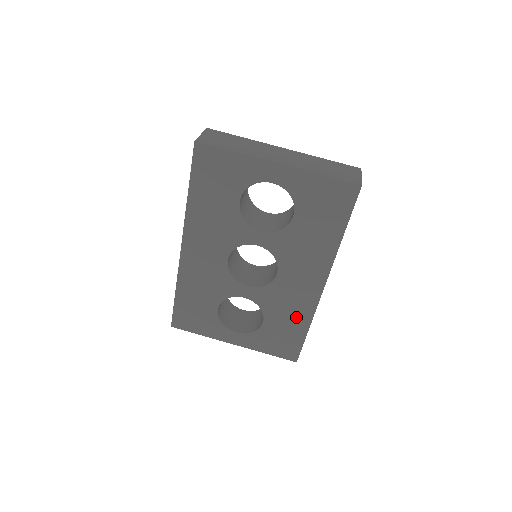
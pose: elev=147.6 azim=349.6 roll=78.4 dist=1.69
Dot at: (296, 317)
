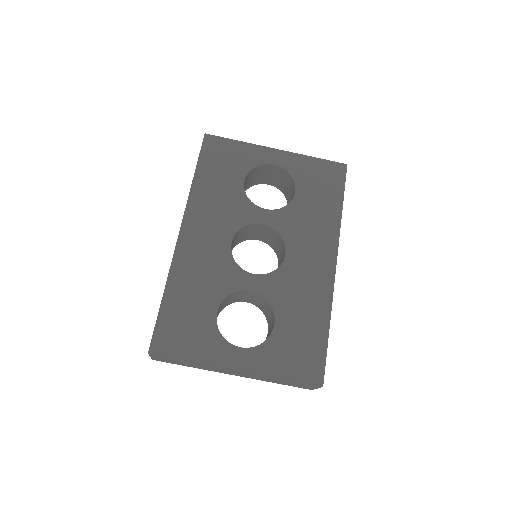
Dot at: (312, 310)
